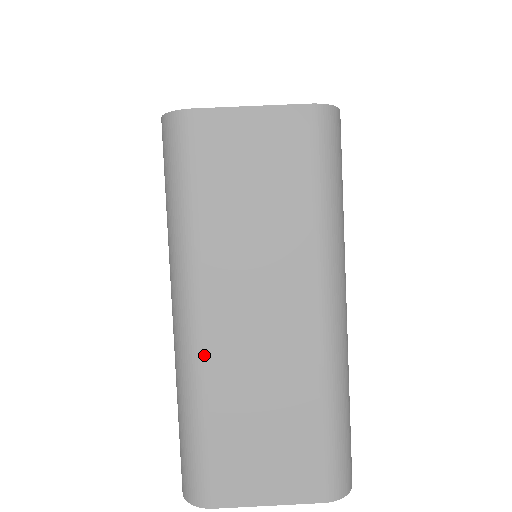
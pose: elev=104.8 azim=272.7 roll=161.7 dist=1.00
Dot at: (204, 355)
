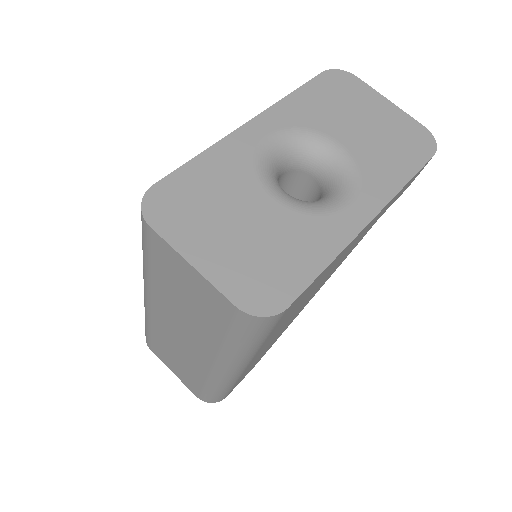
Dot at: (150, 317)
